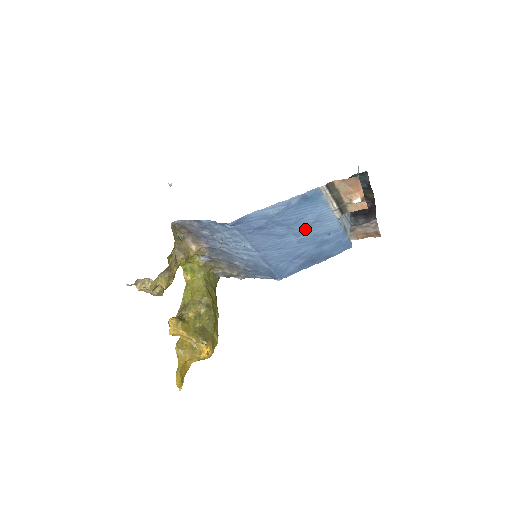
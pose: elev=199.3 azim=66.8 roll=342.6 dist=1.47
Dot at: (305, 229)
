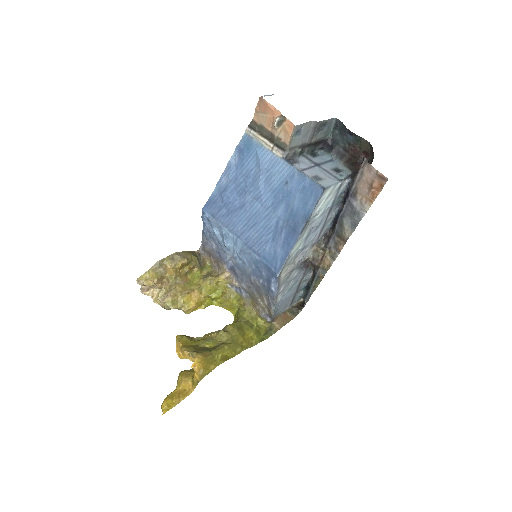
Dot at: (260, 187)
